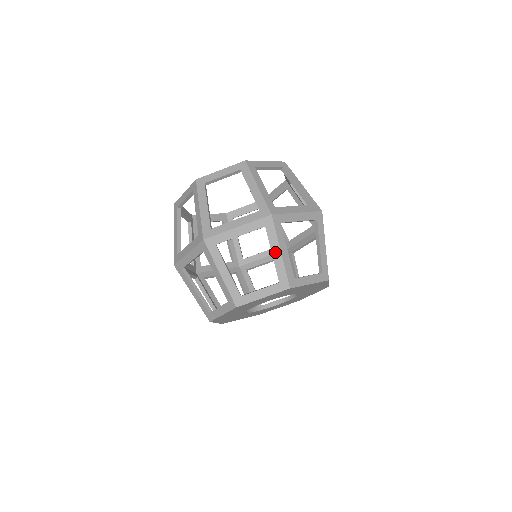
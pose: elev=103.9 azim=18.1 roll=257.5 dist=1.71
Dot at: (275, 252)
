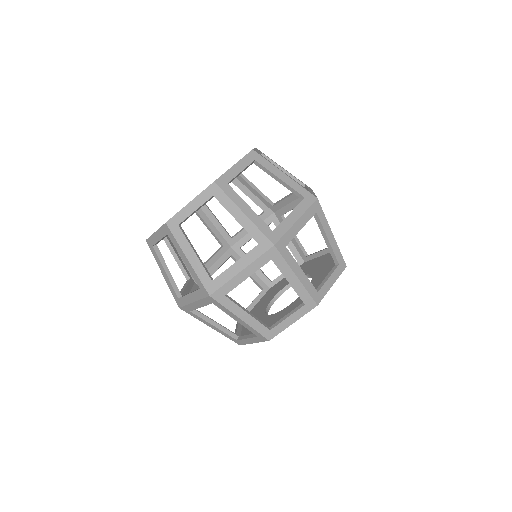
Dot at: (236, 319)
